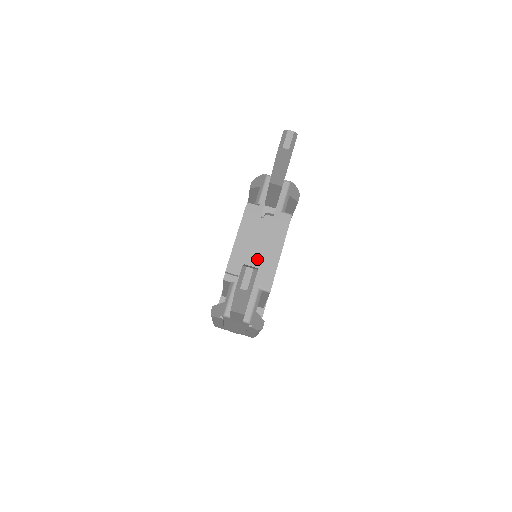
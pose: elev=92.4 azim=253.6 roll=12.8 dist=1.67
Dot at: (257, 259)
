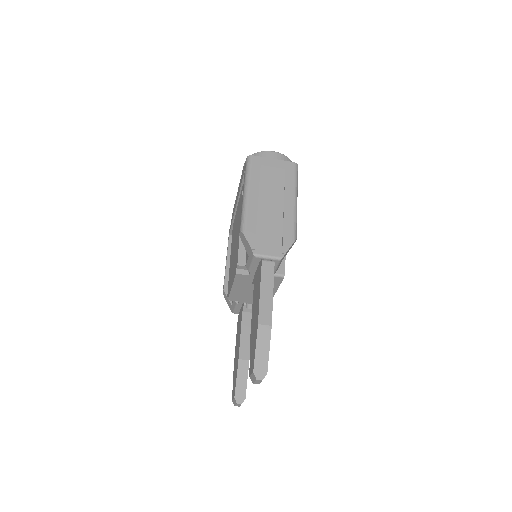
Dot at: occluded
